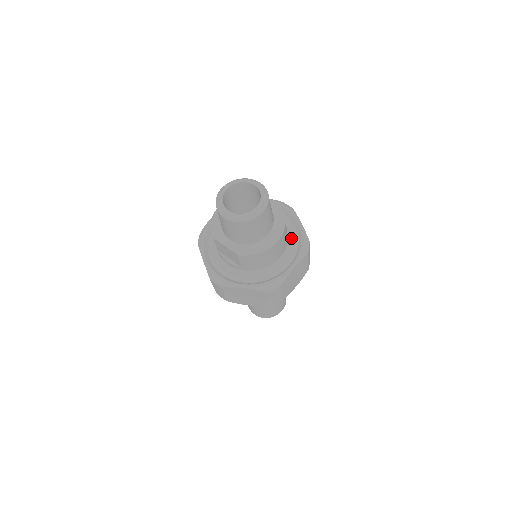
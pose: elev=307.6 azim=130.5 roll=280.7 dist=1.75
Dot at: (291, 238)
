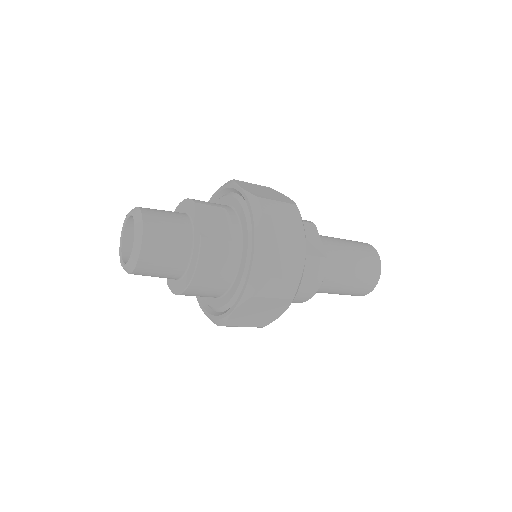
Dot at: (241, 266)
